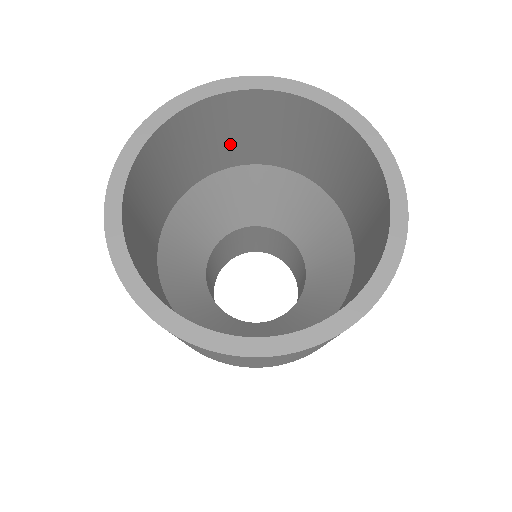
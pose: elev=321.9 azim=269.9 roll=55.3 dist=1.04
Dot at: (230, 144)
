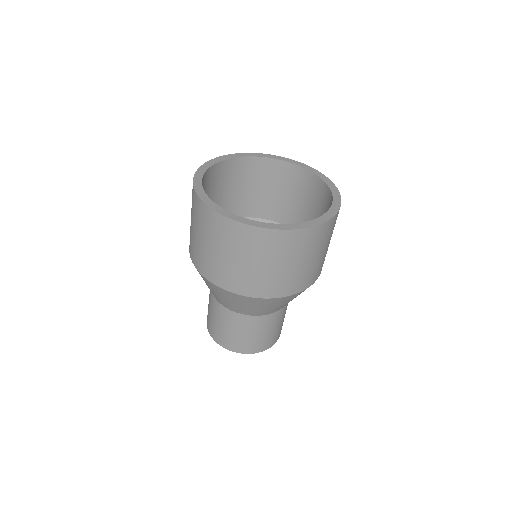
Dot at: (231, 198)
